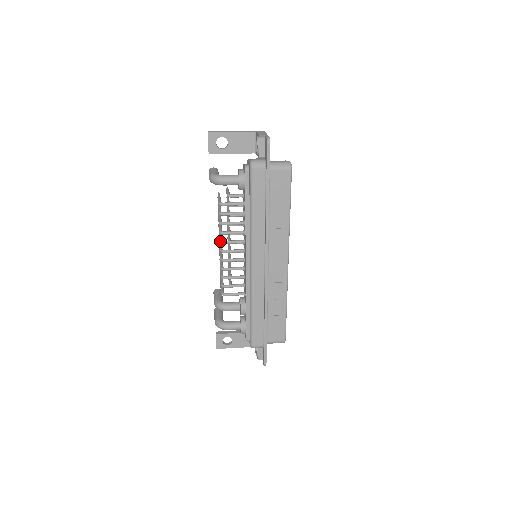
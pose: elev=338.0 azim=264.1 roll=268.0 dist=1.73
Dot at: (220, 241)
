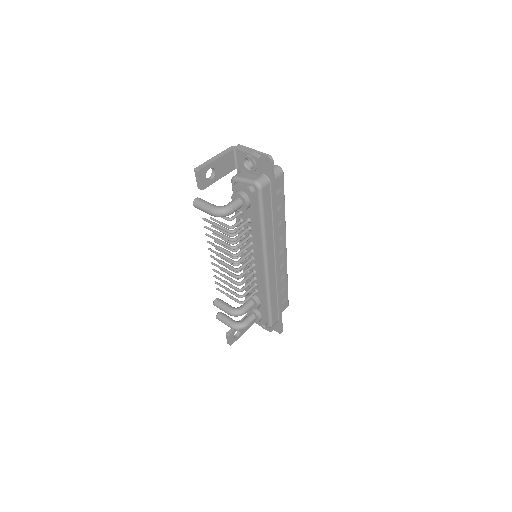
Dot at: (235, 263)
